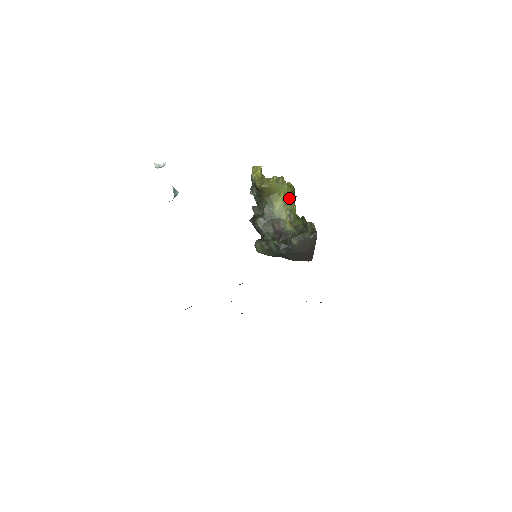
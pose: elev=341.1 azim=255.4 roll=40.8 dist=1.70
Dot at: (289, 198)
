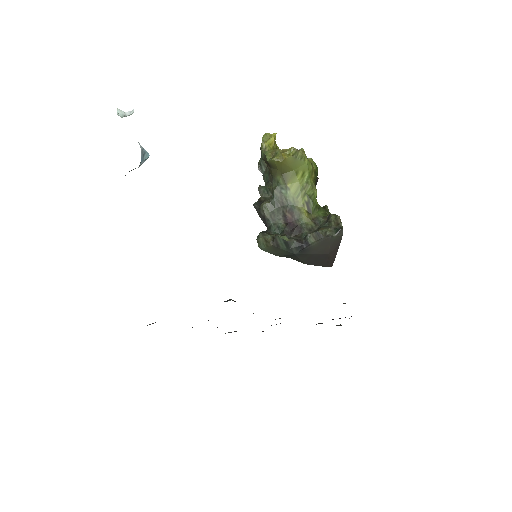
Dot at: (309, 179)
